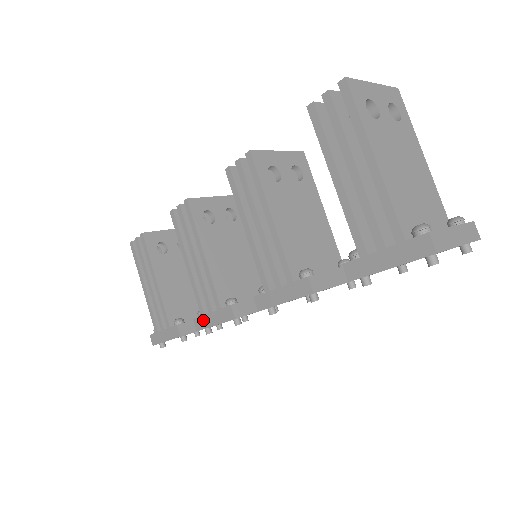
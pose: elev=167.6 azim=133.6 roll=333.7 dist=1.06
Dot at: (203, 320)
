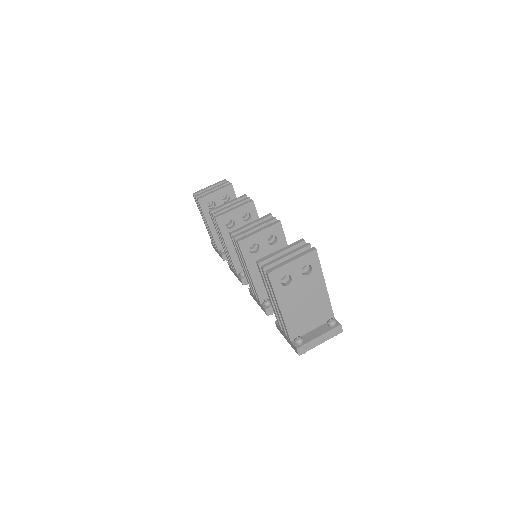
Dot at: (231, 269)
